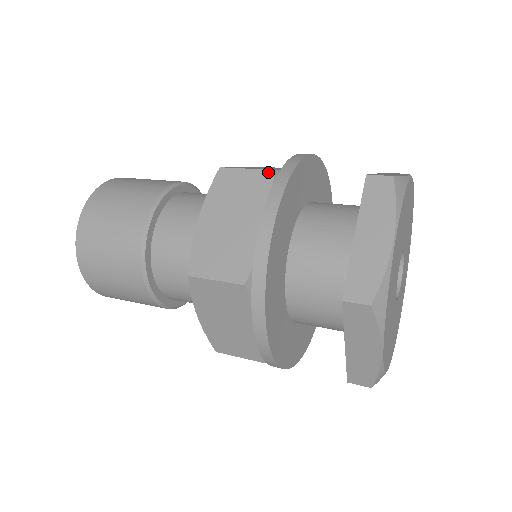
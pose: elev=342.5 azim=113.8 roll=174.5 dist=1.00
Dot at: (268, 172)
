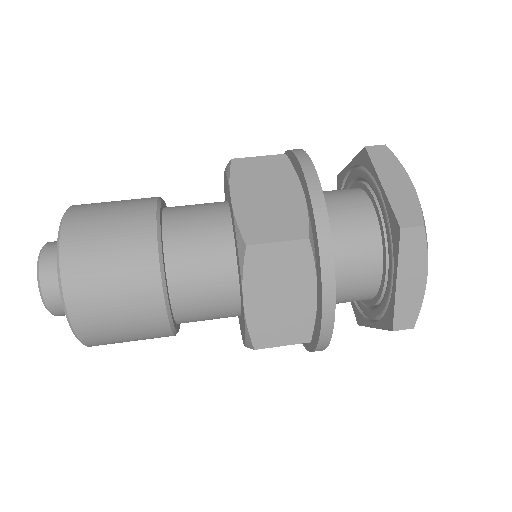
Dot at: (304, 242)
